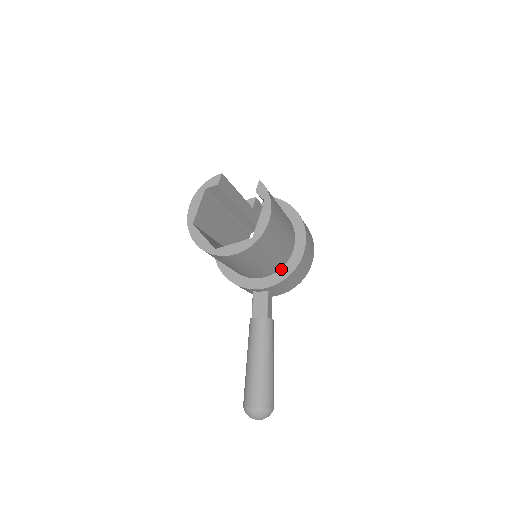
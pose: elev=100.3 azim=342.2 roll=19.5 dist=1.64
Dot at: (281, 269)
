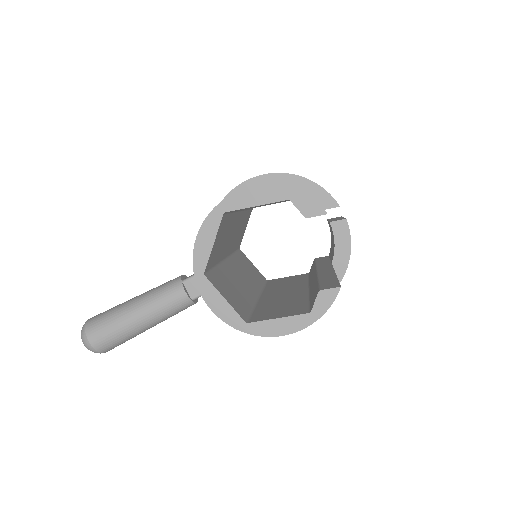
Dot at: occluded
